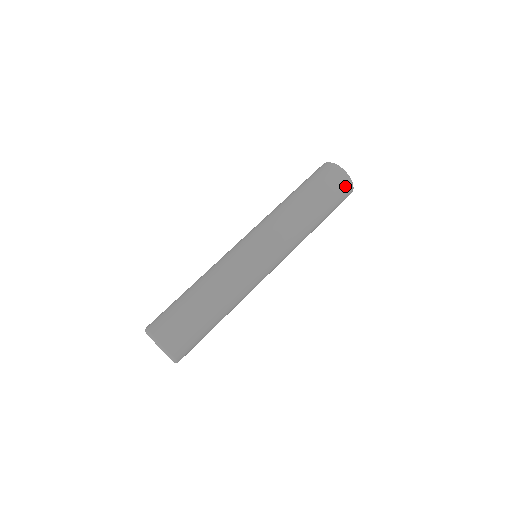
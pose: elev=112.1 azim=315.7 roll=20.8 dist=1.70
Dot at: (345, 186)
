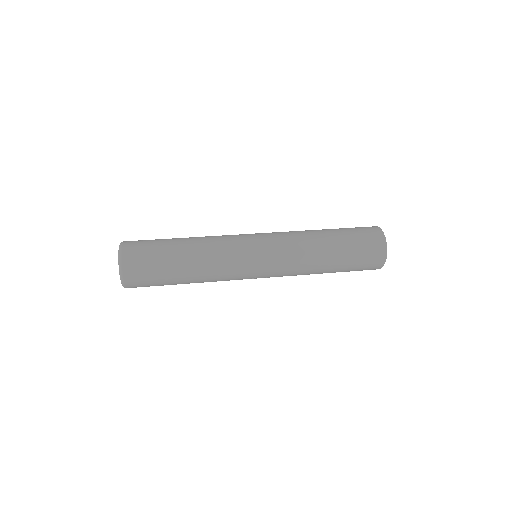
Dot at: (374, 234)
